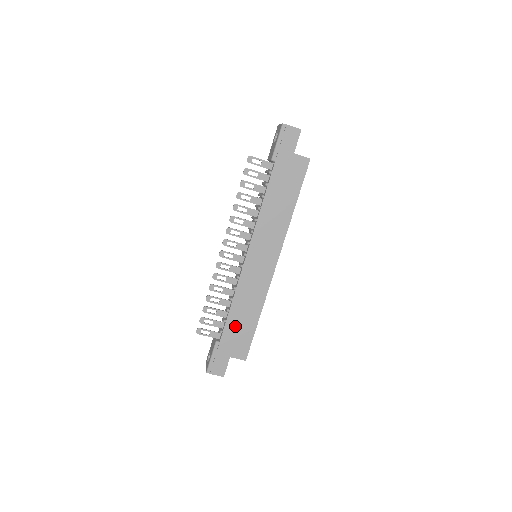
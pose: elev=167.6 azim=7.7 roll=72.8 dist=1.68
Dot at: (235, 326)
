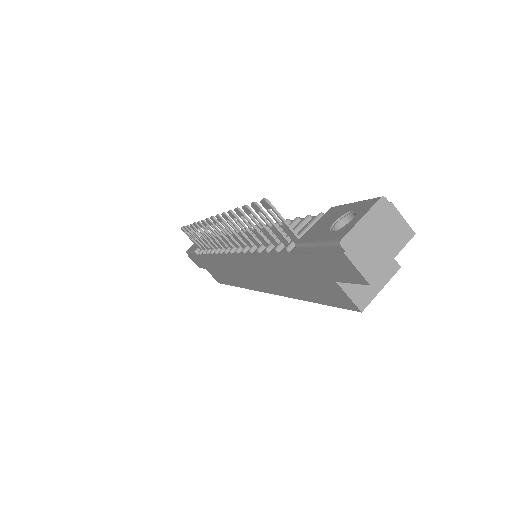
Dot at: (212, 265)
